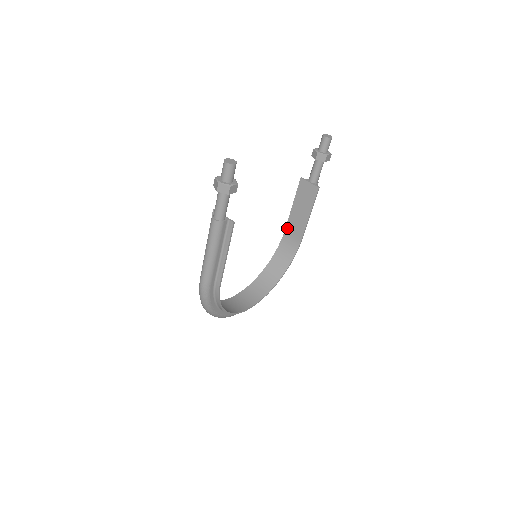
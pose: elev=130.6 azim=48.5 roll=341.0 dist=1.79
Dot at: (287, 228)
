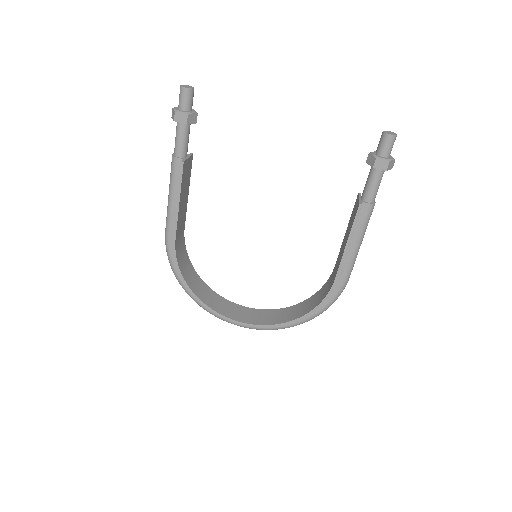
Dot at: (336, 263)
